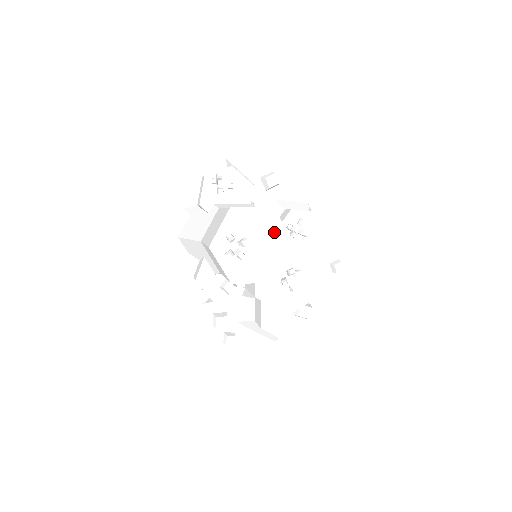
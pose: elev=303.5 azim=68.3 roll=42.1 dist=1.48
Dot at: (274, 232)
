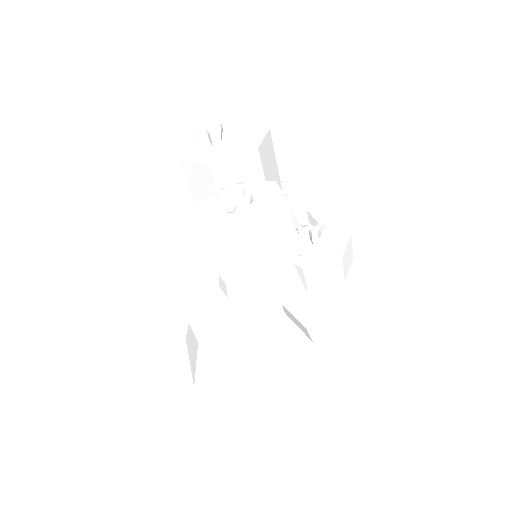
Dot at: (251, 140)
